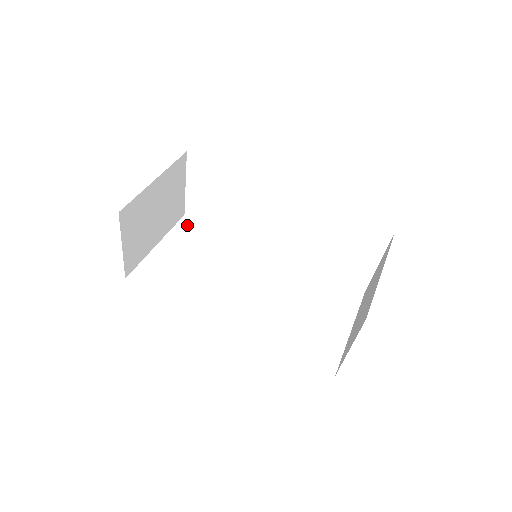
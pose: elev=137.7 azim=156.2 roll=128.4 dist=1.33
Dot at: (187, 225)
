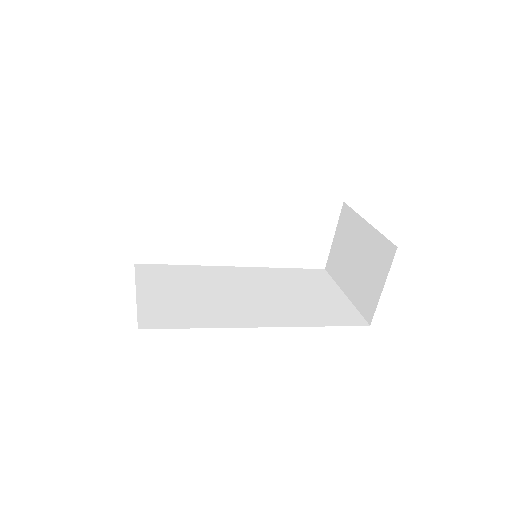
Dot at: (146, 270)
